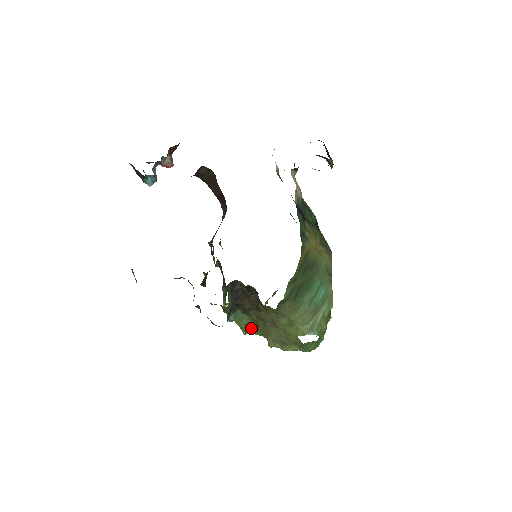
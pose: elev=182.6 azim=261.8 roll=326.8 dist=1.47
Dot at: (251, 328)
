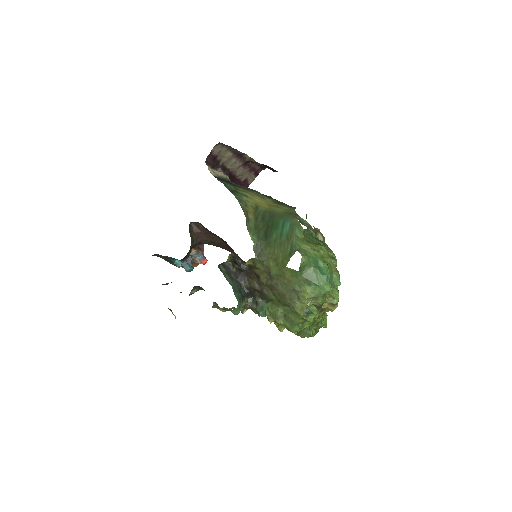
Dot at: (288, 317)
